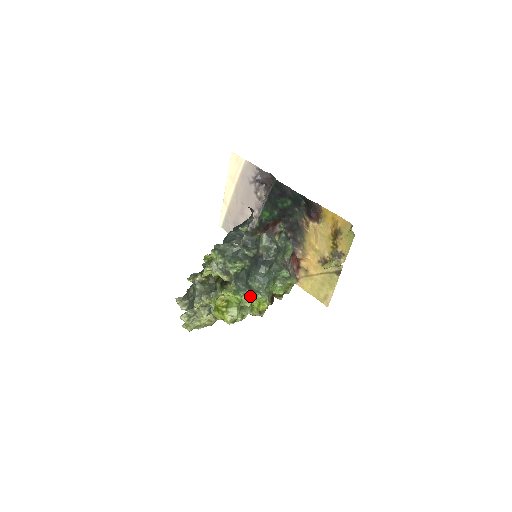
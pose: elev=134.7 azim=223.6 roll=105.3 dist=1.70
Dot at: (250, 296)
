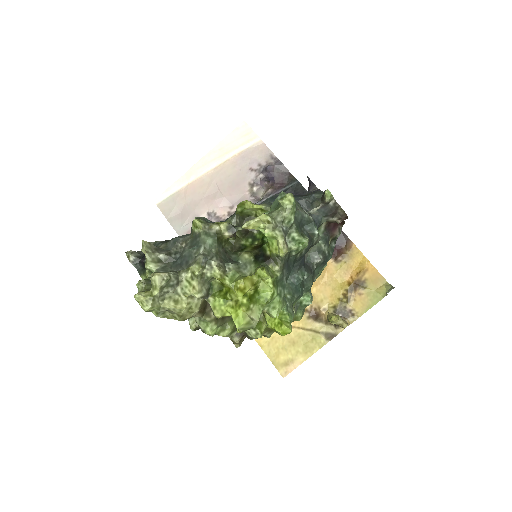
Dot at: (283, 301)
